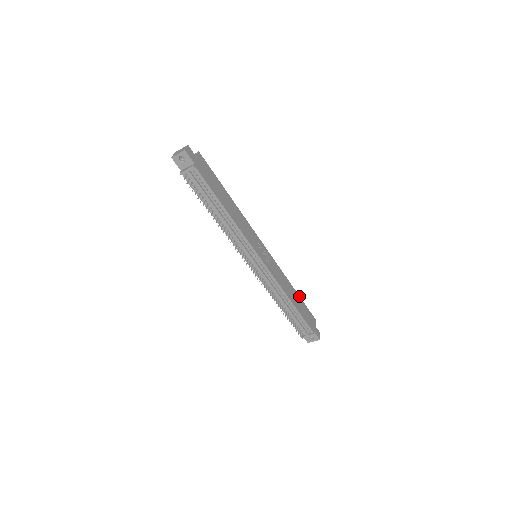
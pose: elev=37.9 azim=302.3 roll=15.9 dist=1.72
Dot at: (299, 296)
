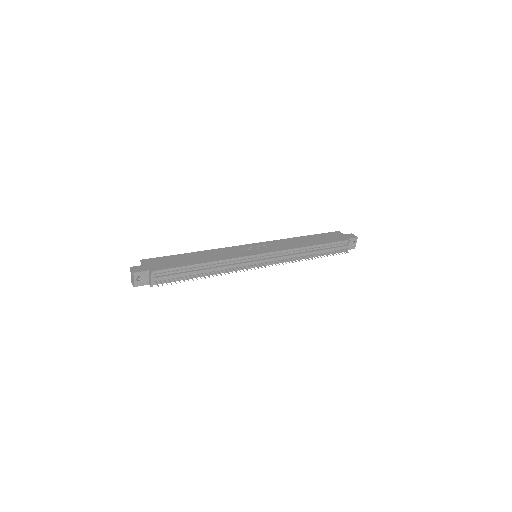
Dot at: (310, 235)
